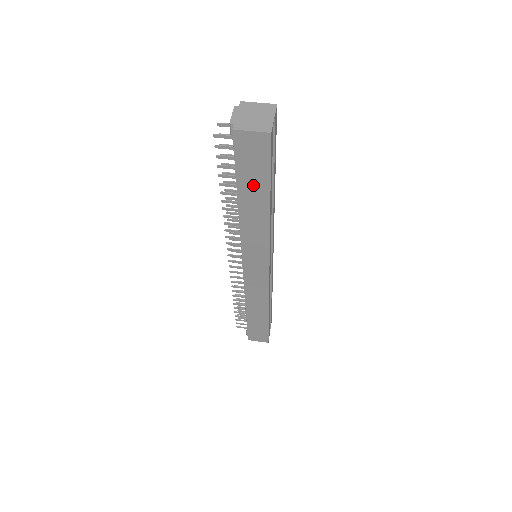
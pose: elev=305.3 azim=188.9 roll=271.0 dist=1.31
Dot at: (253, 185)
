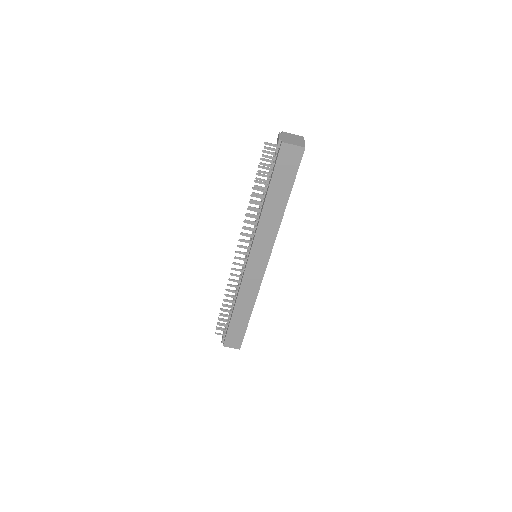
Dot at: (281, 186)
